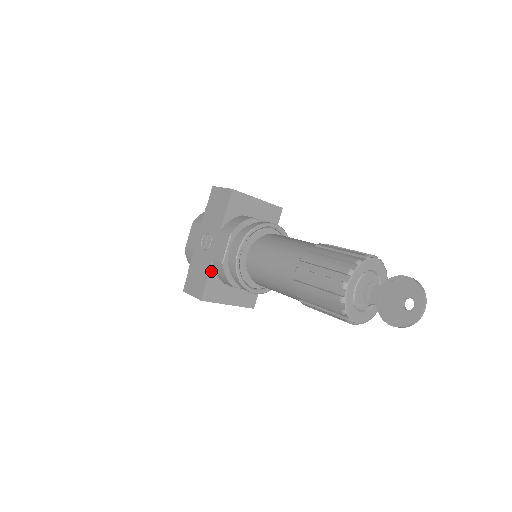
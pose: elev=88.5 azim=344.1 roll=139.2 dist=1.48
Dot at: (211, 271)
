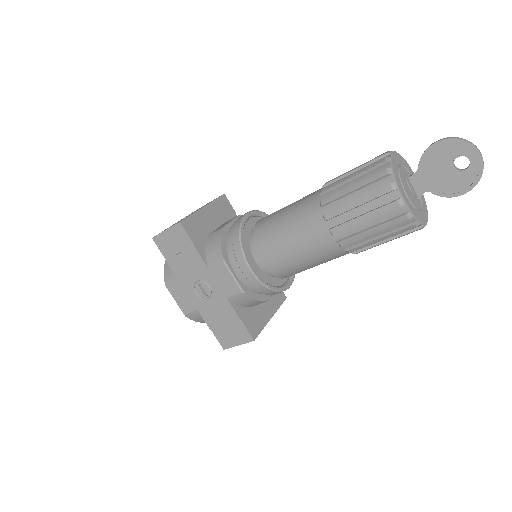
Dot at: (236, 309)
